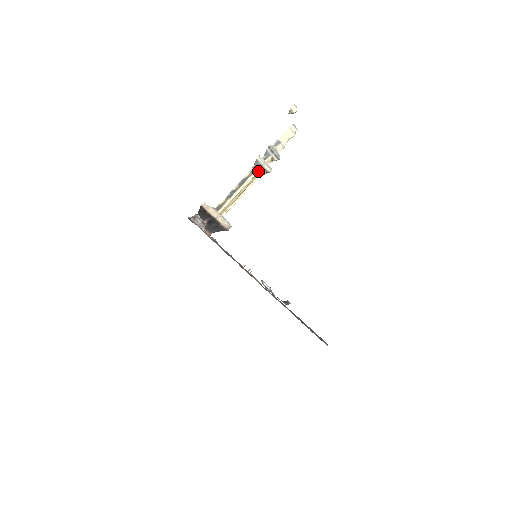
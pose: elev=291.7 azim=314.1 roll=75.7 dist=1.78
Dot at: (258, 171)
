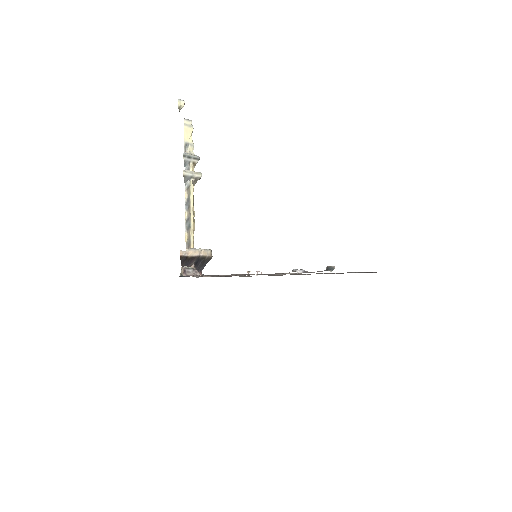
Dot at: (192, 184)
